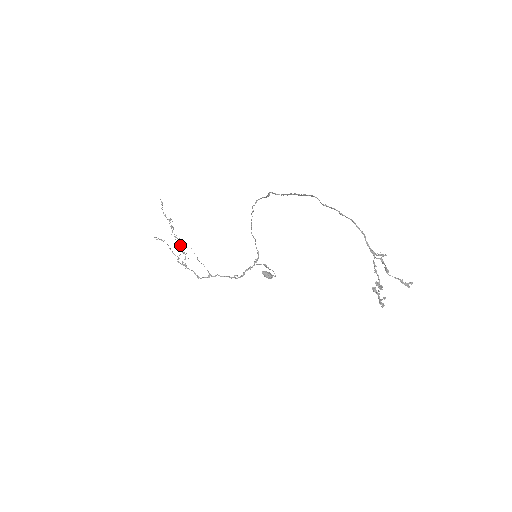
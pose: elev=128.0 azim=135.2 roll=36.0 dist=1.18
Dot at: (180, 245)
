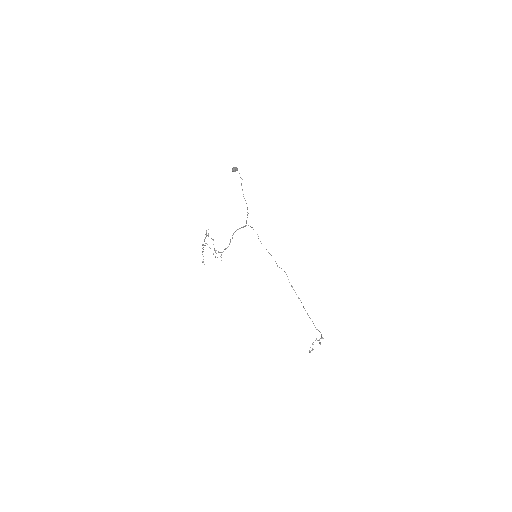
Dot at: (207, 235)
